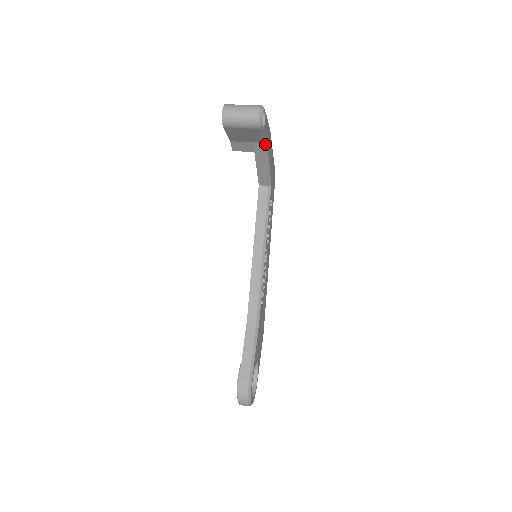
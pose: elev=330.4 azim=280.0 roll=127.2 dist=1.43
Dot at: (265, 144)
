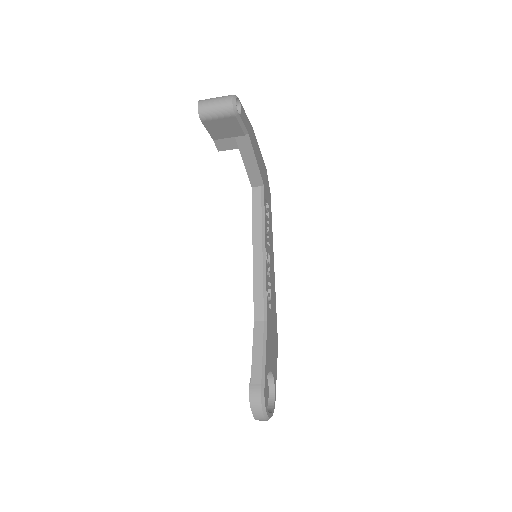
Dot at: (247, 137)
